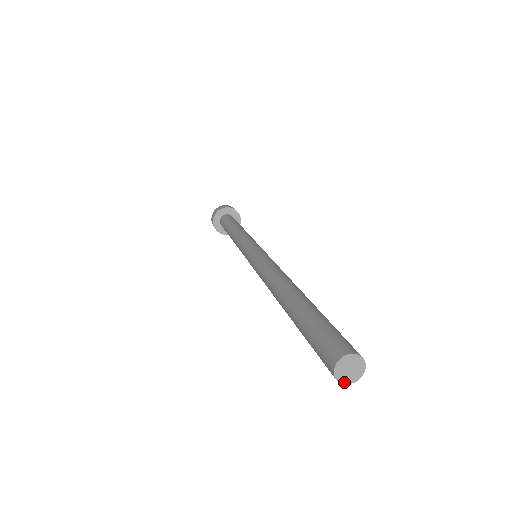
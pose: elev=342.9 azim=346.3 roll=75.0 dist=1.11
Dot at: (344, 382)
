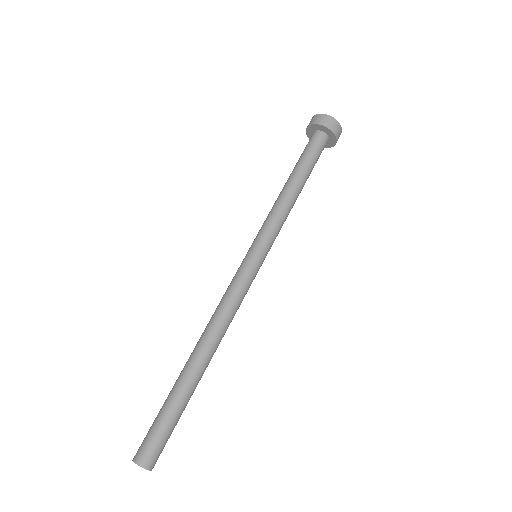
Dot at: occluded
